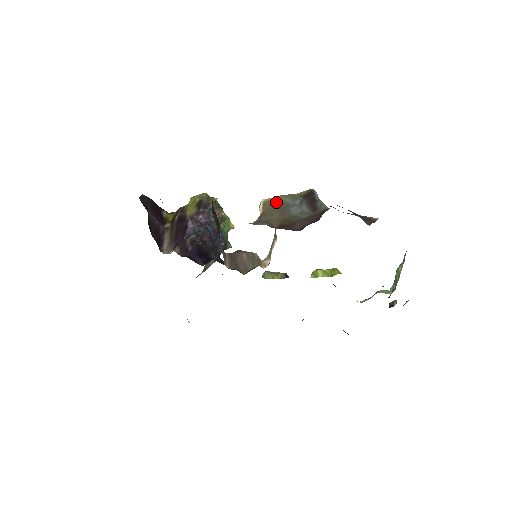
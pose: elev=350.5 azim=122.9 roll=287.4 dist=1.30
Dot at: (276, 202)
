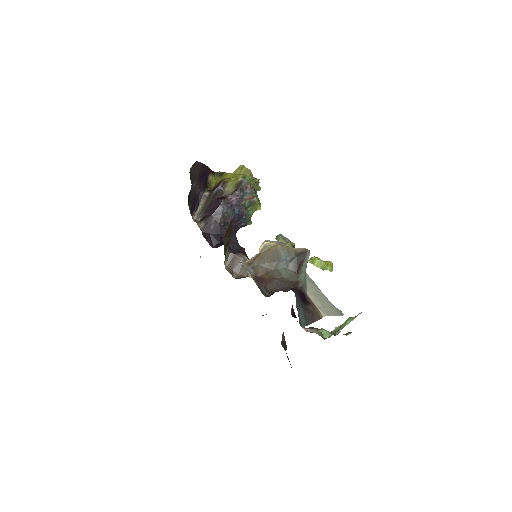
Dot at: (274, 250)
